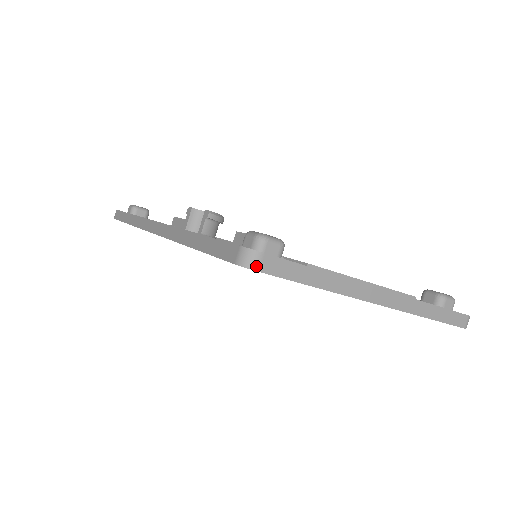
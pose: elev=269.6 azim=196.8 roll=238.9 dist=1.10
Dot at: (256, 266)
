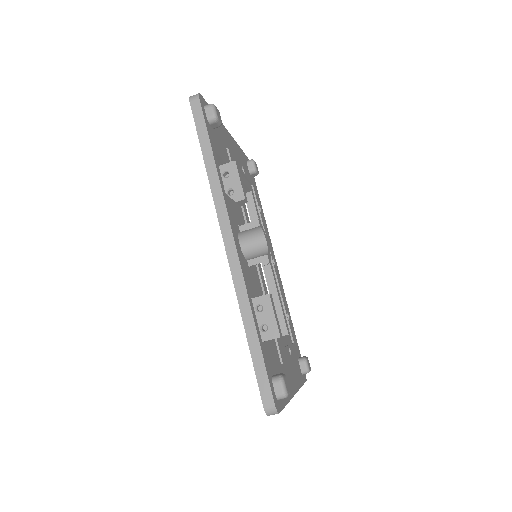
Dot at: occluded
